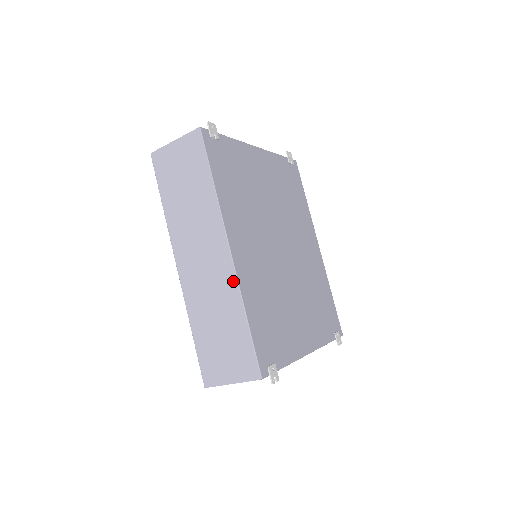
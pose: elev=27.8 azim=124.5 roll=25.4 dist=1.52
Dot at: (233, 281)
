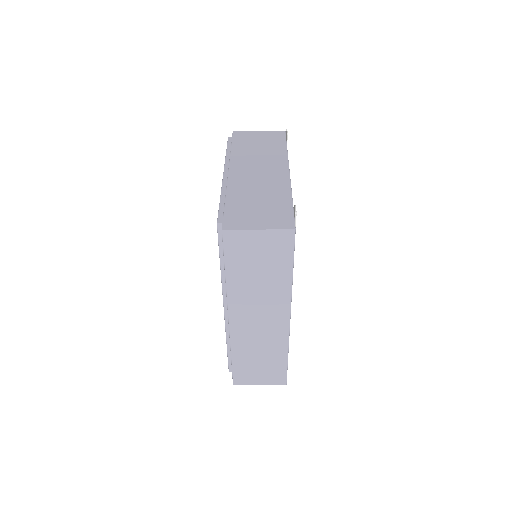
Dot at: (285, 338)
